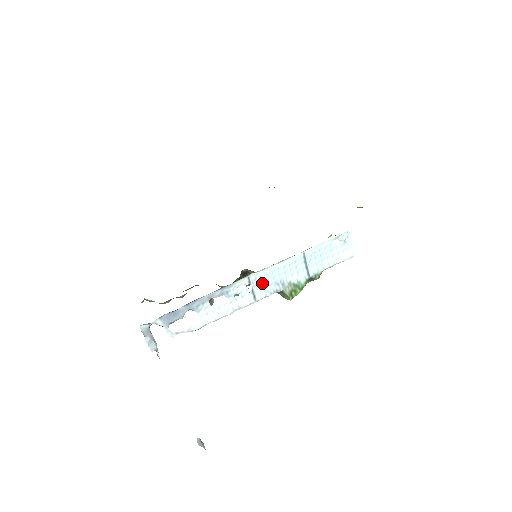
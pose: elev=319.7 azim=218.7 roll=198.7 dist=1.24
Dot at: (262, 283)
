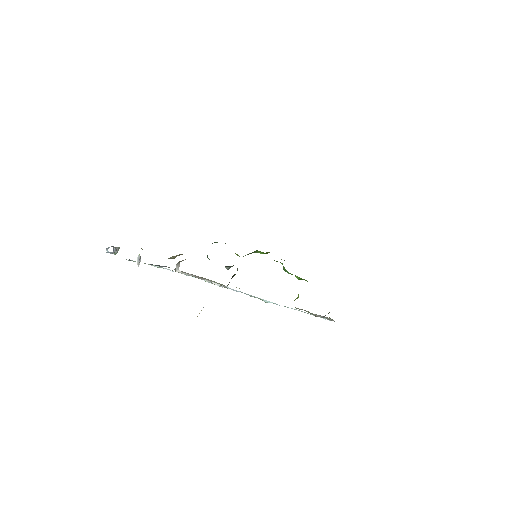
Dot at: occluded
